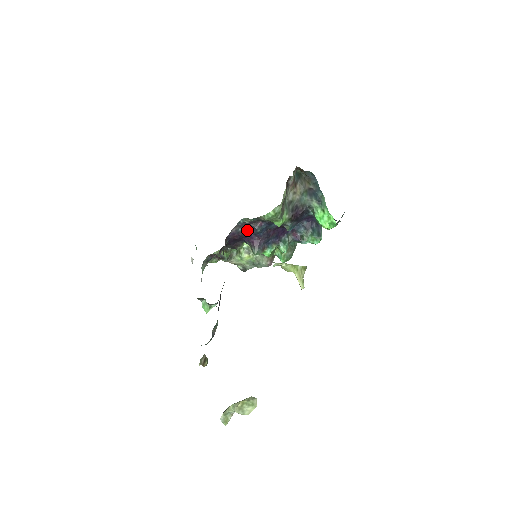
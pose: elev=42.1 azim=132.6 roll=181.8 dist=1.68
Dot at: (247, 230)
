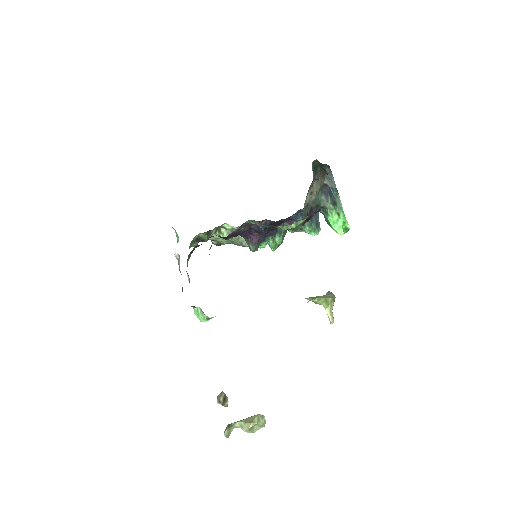
Dot at: (248, 227)
